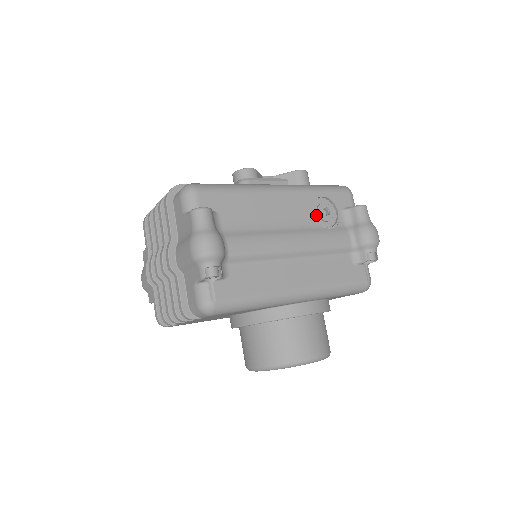
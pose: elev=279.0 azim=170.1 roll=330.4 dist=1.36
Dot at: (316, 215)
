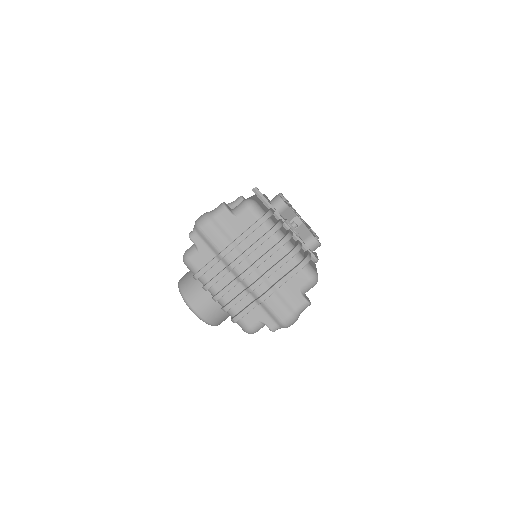
Dot at: occluded
